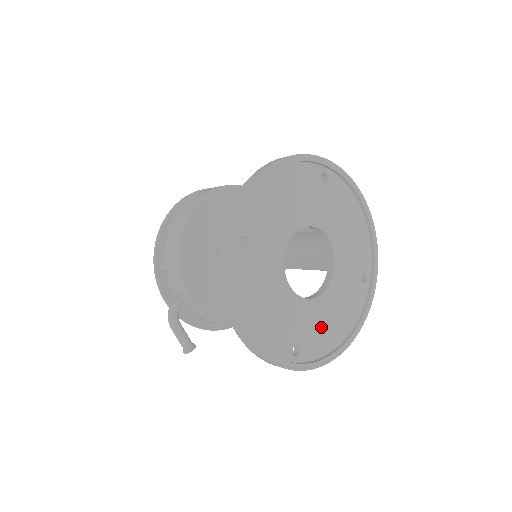
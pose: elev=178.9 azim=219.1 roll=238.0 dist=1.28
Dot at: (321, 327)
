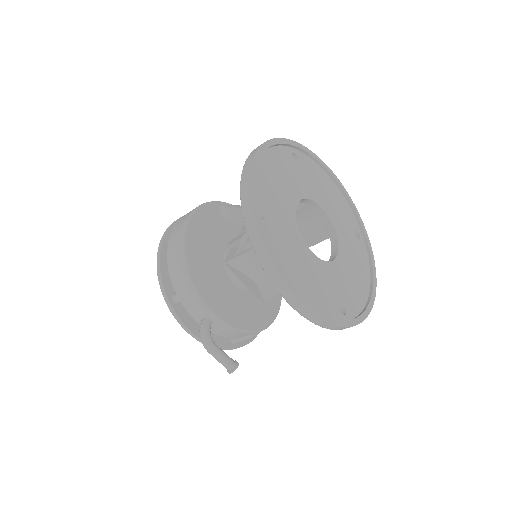
Dot at: (349, 284)
